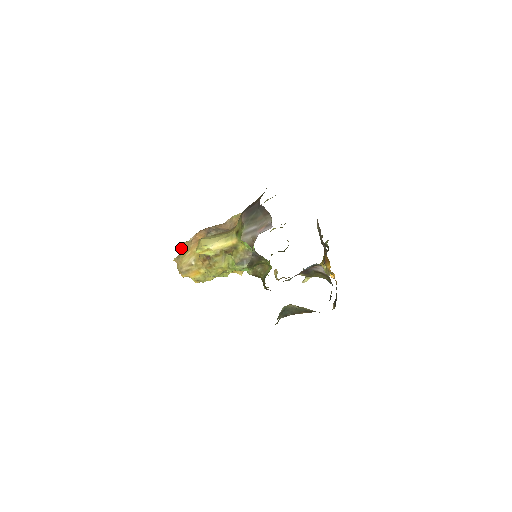
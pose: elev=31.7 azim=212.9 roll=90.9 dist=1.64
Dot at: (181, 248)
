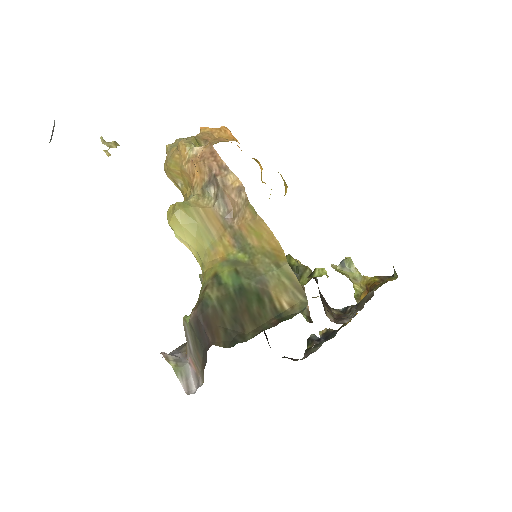
Dot at: (177, 147)
